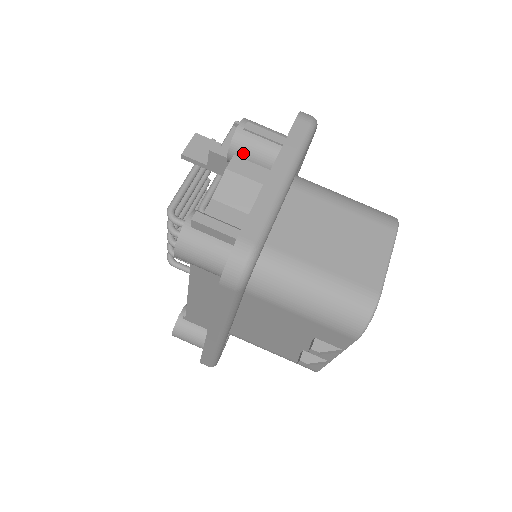
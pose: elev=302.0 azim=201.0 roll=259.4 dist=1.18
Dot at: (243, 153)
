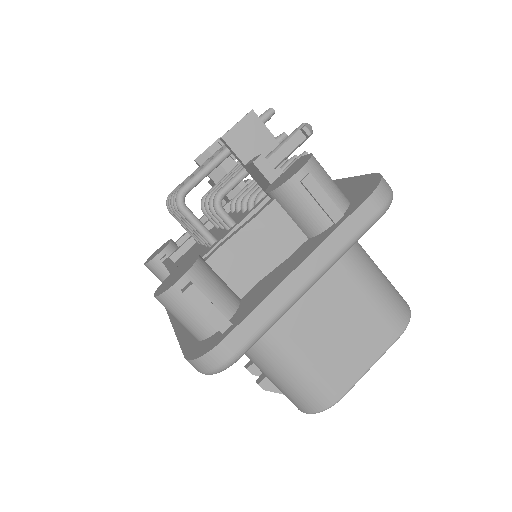
Dot at: (286, 205)
